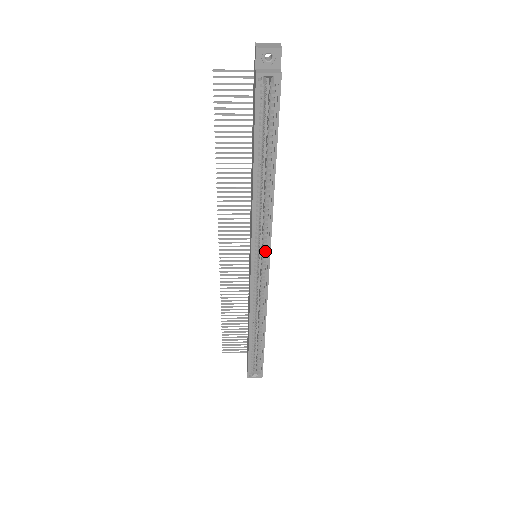
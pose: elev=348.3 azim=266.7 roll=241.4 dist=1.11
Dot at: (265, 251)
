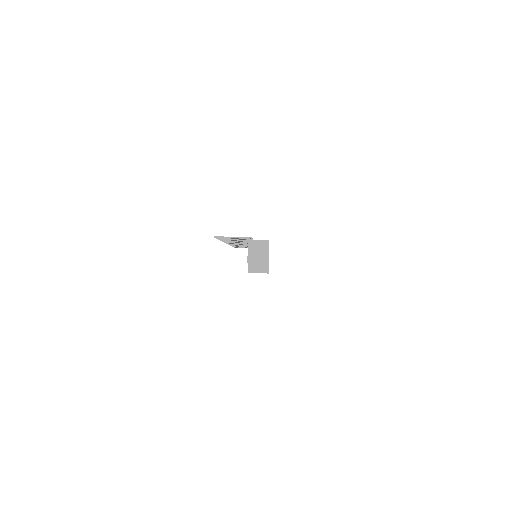
Dot at: occluded
